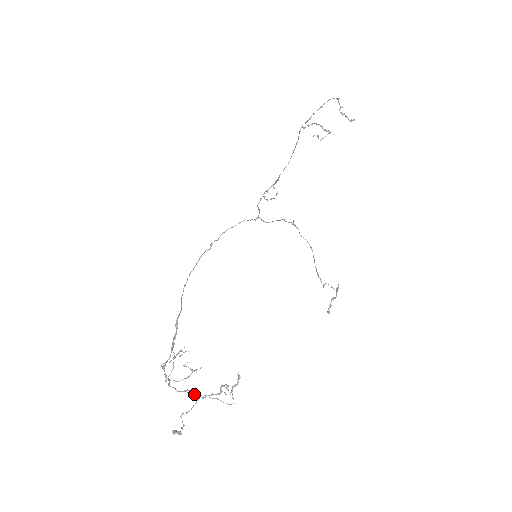
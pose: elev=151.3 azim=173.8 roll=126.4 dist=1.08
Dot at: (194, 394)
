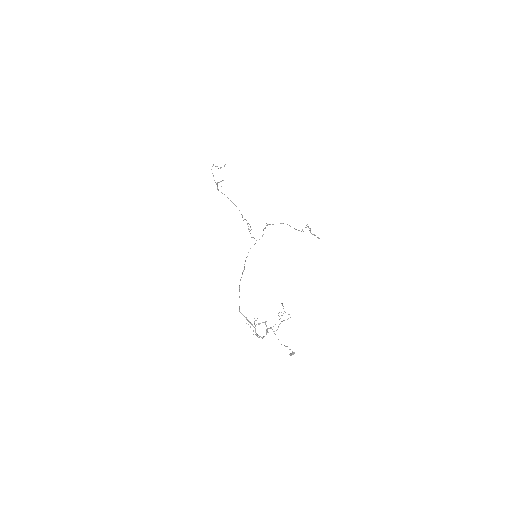
Dot at: (269, 328)
